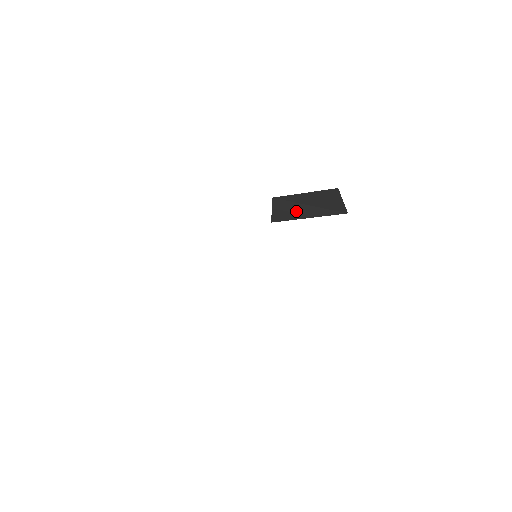
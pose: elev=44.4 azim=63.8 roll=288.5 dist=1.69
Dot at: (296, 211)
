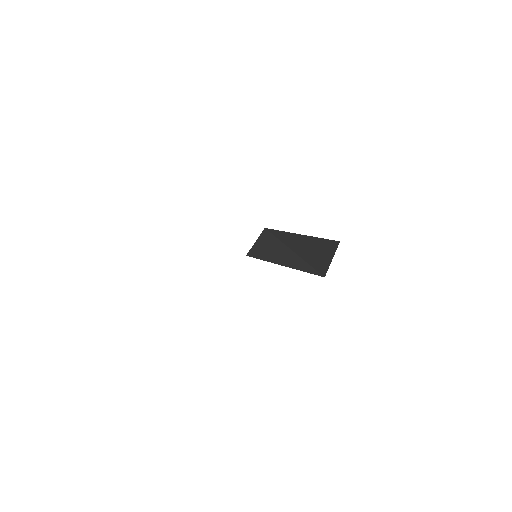
Dot at: (277, 253)
